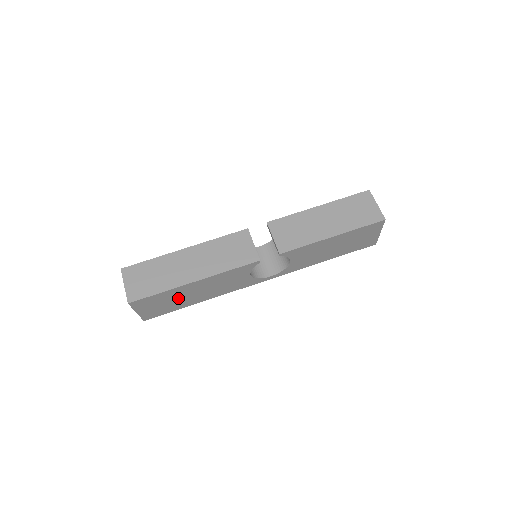
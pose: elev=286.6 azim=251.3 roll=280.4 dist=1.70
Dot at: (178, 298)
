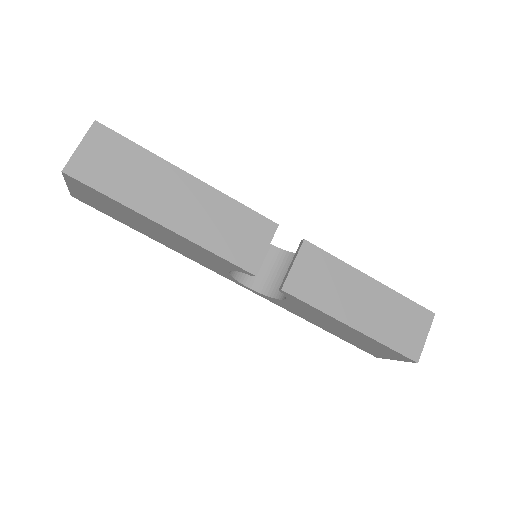
Dot at: (129, 217)
